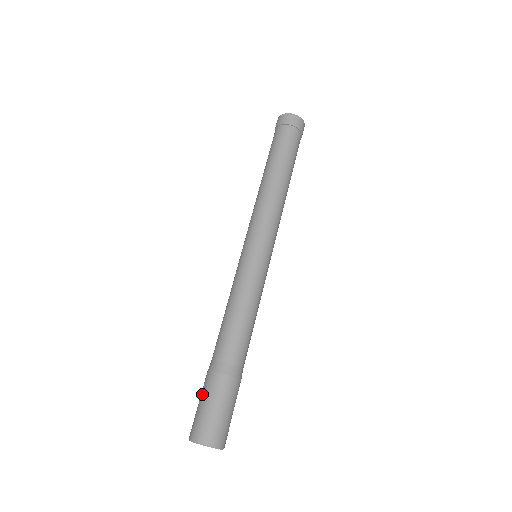
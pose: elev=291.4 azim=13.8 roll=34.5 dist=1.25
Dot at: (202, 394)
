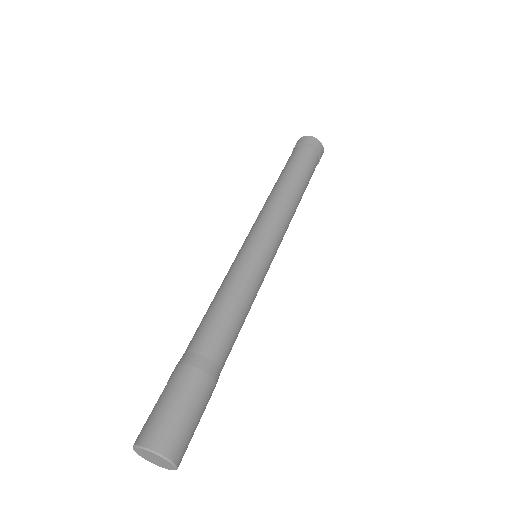
Dot at: (178, 392)
